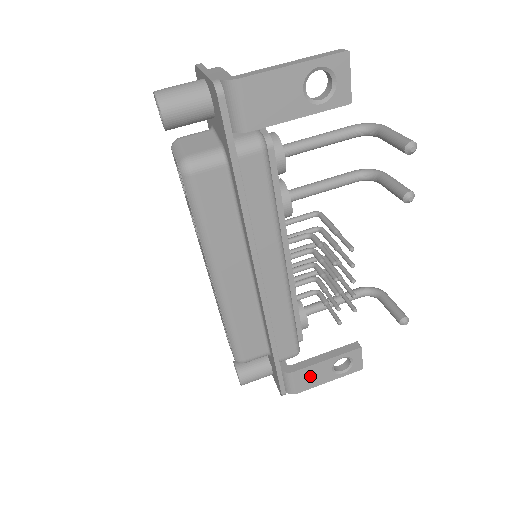
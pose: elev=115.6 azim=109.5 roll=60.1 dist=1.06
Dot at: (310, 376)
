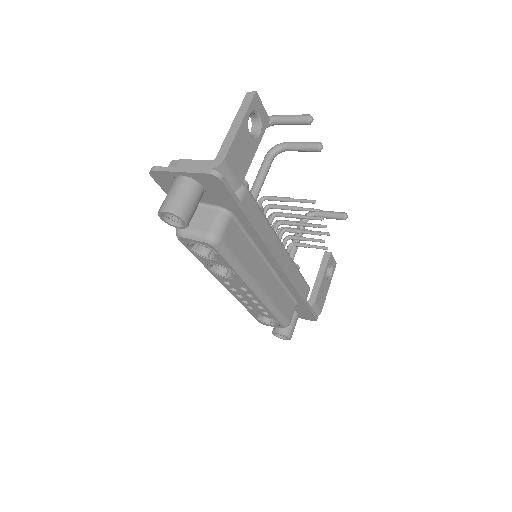
Dot at: (321, 295)
